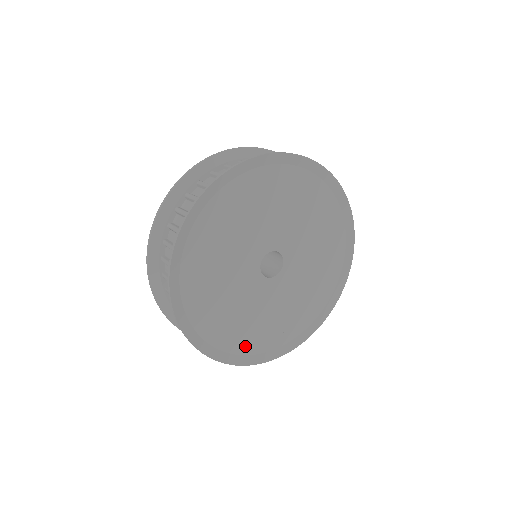
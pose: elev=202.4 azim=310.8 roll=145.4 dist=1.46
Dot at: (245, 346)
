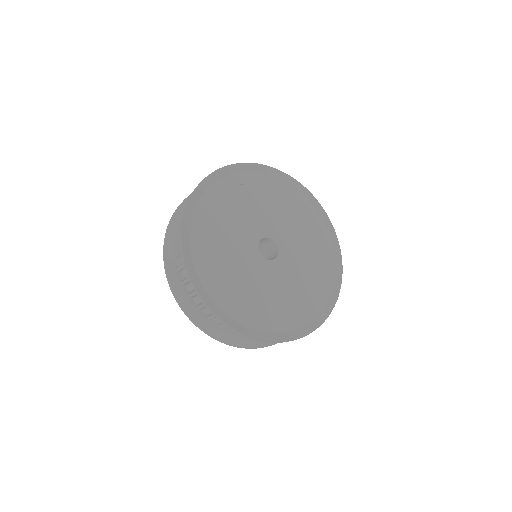
Dot at: (259, 322)
